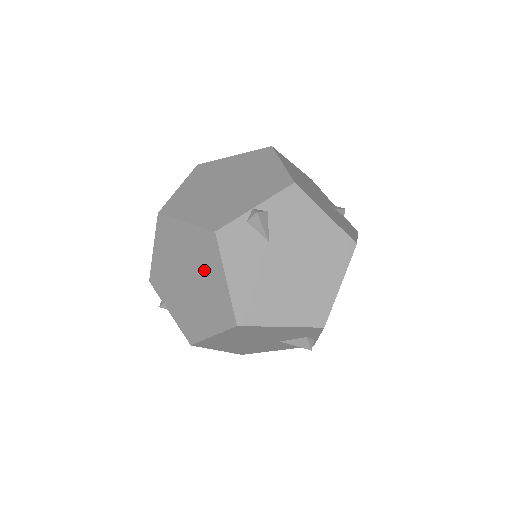
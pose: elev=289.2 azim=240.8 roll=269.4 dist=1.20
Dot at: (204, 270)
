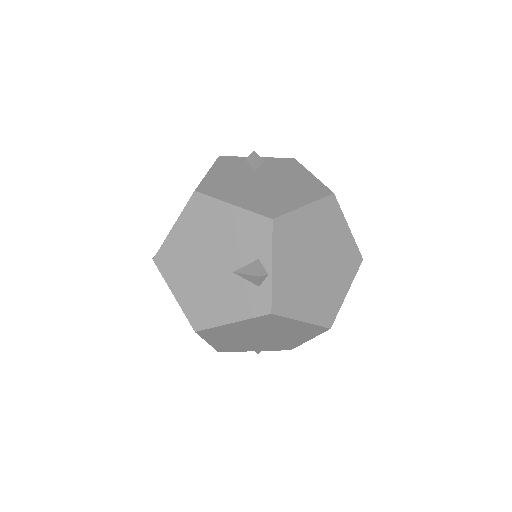
Dot at: occluded
